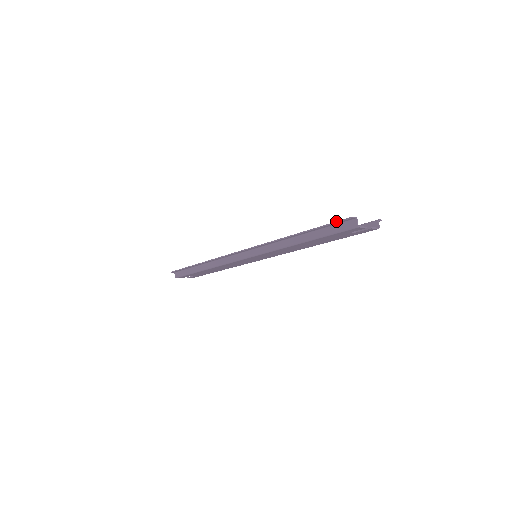
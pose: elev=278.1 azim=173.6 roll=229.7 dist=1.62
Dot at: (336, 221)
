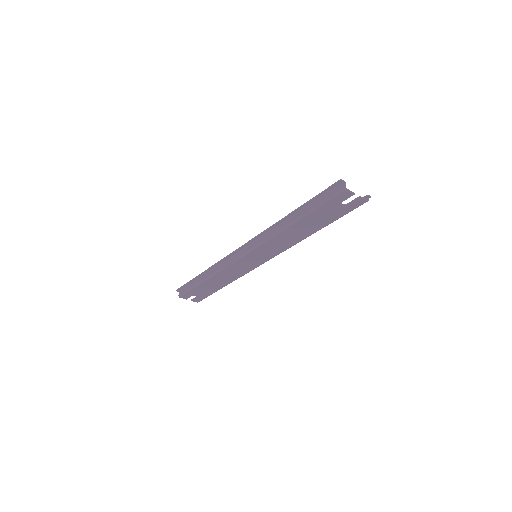
Dot at: (327, 188)
